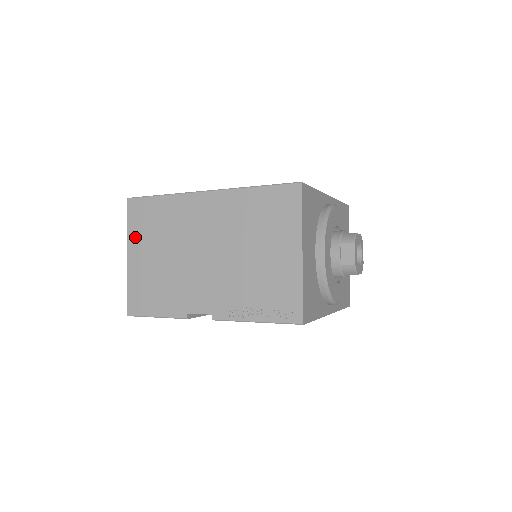
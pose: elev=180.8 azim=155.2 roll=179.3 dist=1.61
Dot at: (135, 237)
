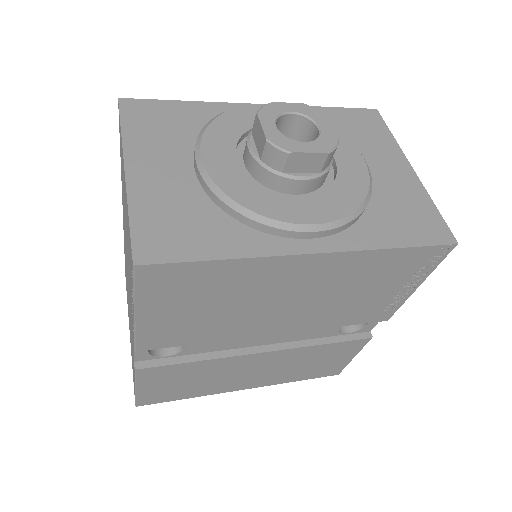
Dot at: occluded
